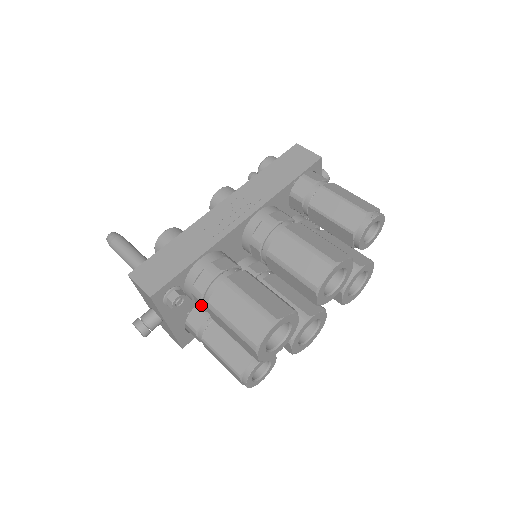
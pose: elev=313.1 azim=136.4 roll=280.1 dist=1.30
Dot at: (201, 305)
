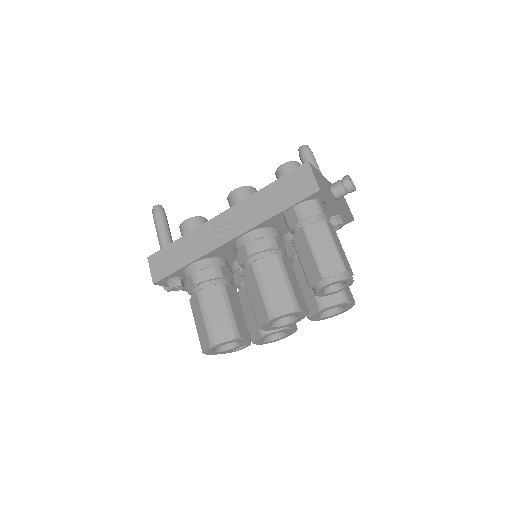
Dot at: occluded
